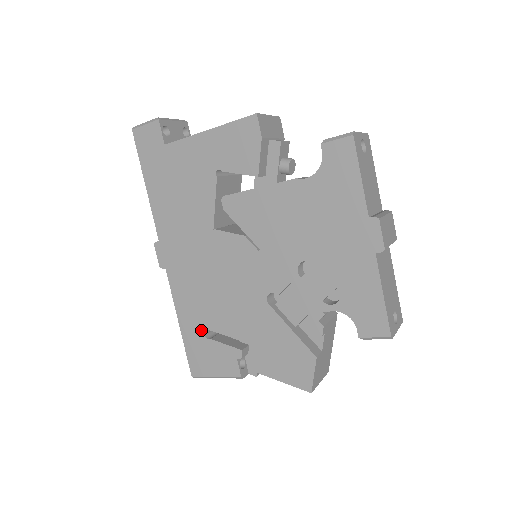
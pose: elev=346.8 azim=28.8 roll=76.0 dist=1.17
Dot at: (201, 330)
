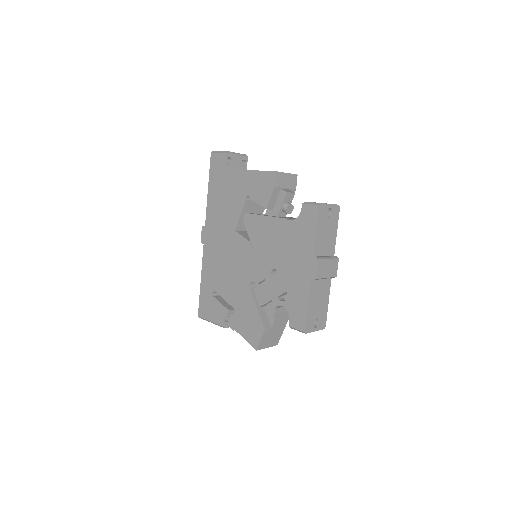
Dot at: (211, 289)
